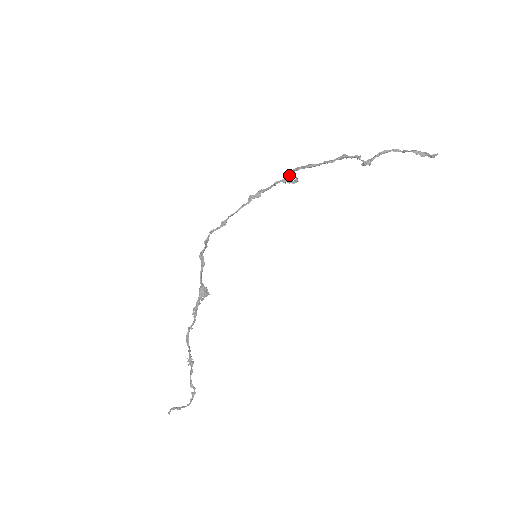
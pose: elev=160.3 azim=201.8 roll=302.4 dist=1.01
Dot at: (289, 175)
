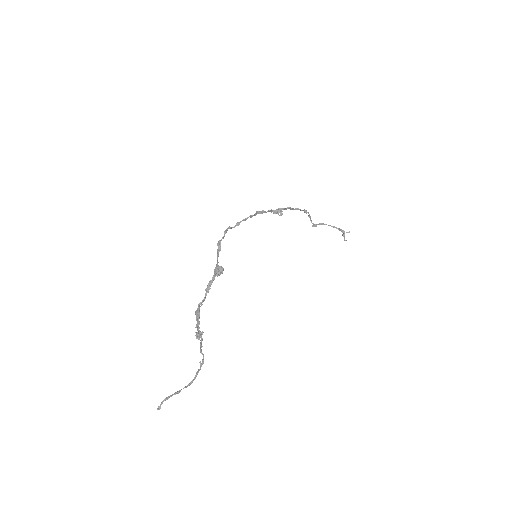
Dot at: (278, 209)
